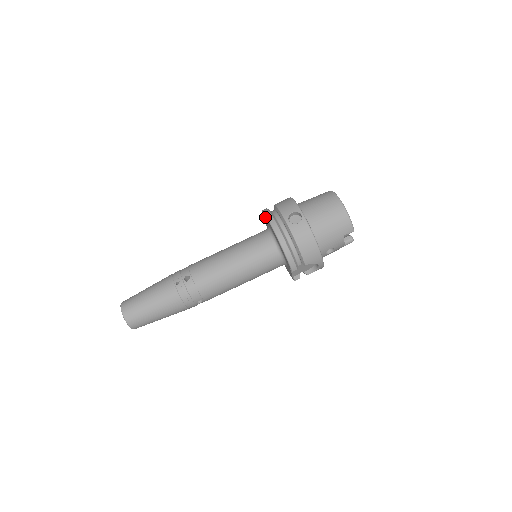
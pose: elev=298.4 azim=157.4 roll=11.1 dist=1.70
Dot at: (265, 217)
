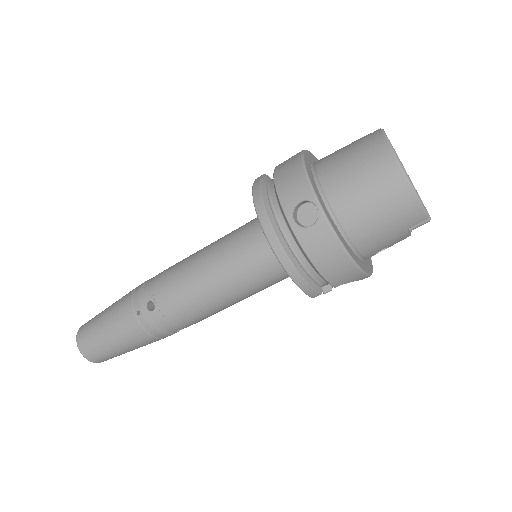
Dot at: occluded
